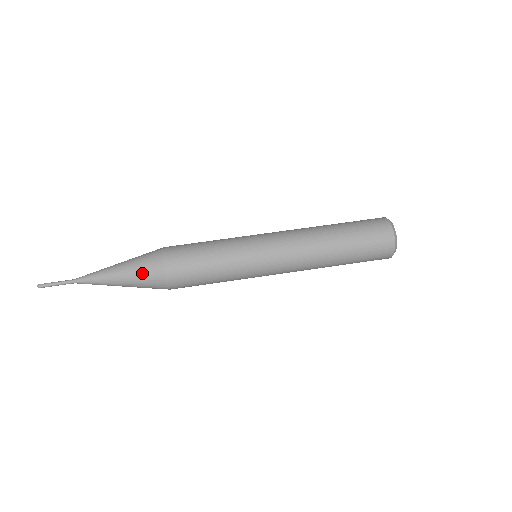
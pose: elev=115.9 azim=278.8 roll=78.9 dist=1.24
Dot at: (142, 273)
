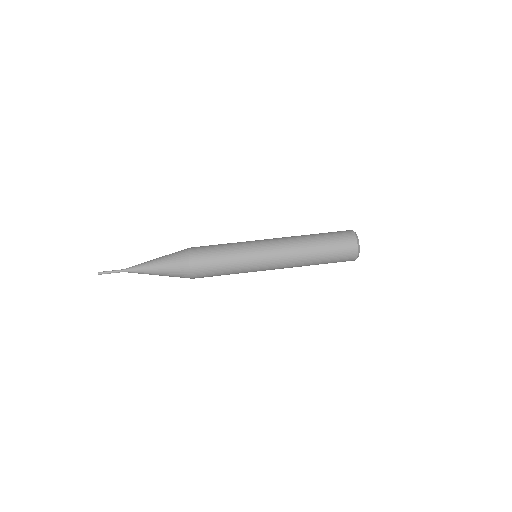
Dot at: (175, 275)
